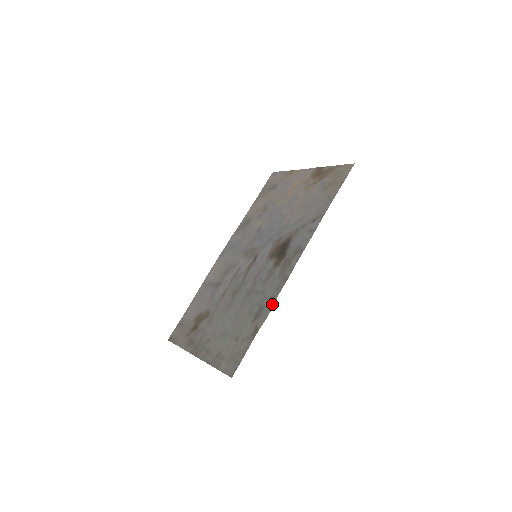
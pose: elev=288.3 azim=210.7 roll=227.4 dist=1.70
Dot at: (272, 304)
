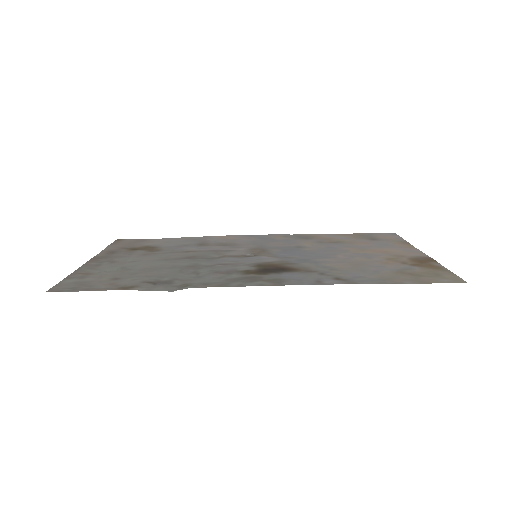
Dot at: (177, 288)
